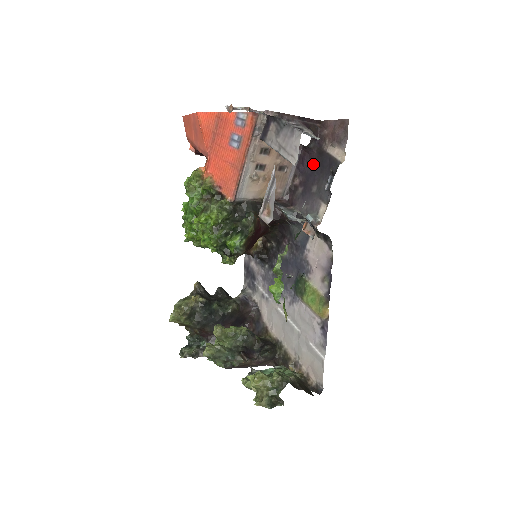
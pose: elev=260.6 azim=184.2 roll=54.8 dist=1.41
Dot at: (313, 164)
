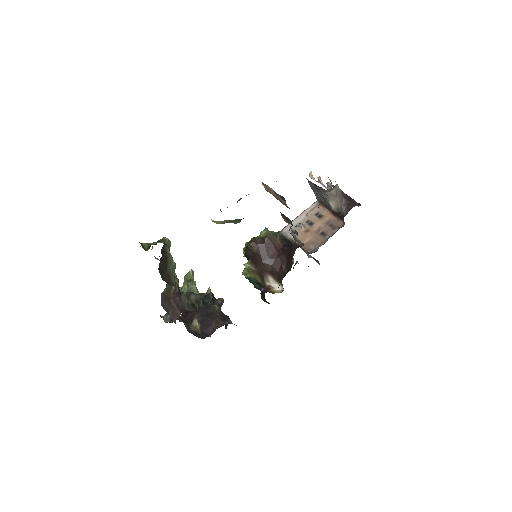
Dot at: occluded
